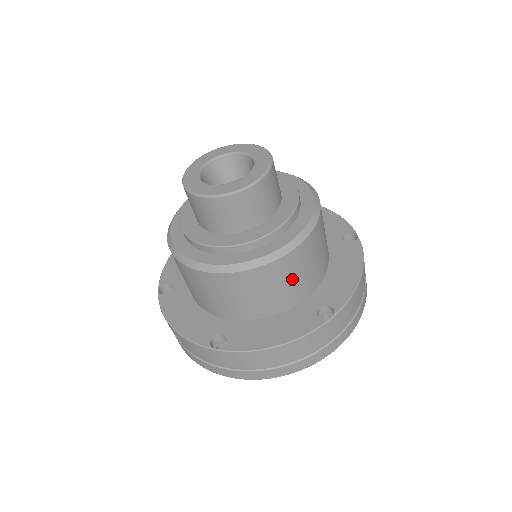
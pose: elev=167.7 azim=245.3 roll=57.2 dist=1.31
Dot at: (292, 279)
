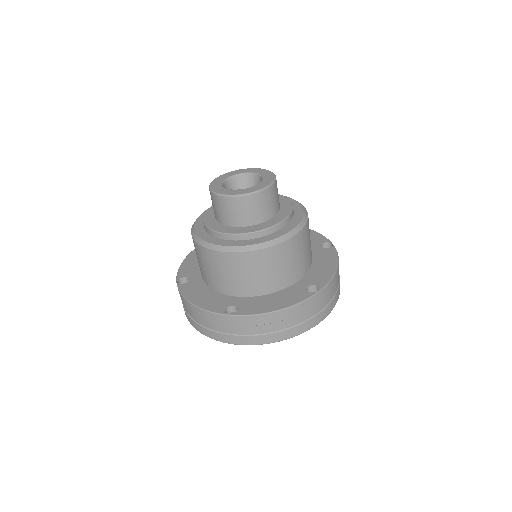
Dot at: (289, 262)
